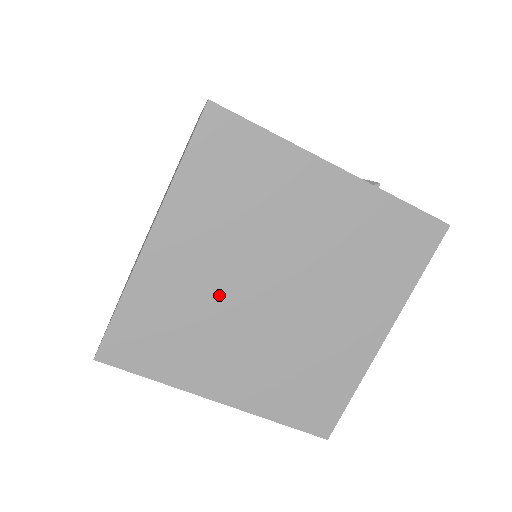
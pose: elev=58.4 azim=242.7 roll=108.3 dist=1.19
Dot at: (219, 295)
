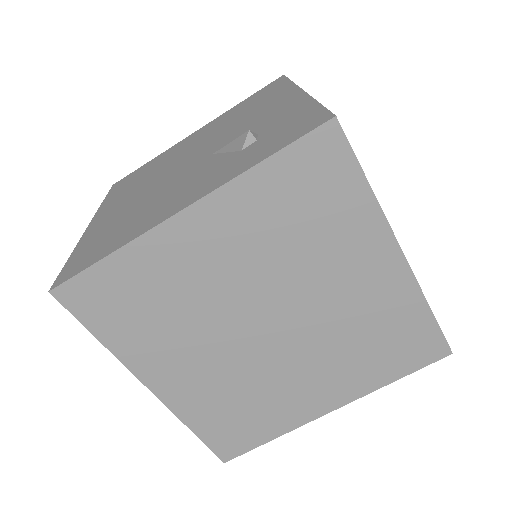
Dot at: (237, 367)
